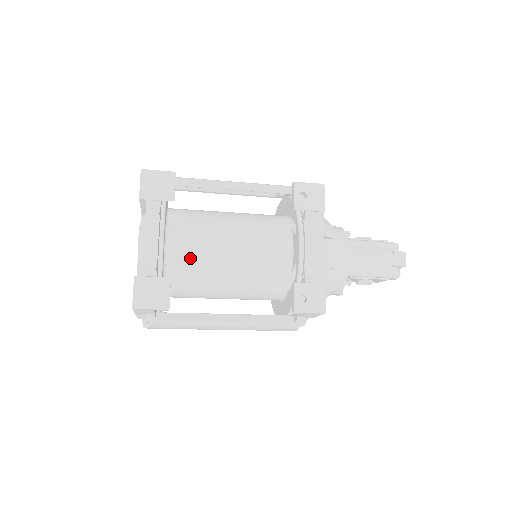
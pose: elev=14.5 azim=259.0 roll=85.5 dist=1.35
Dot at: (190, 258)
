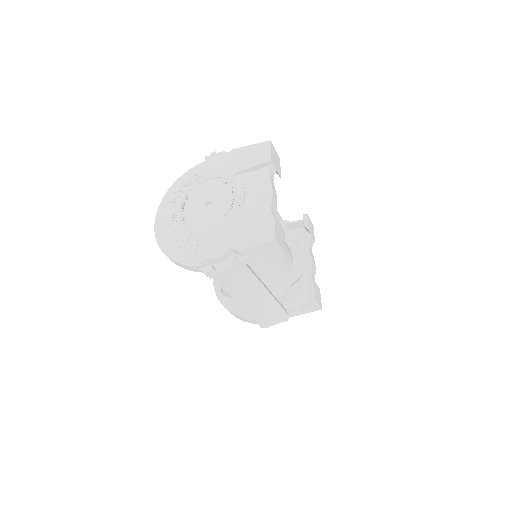
Dot at: occluded
